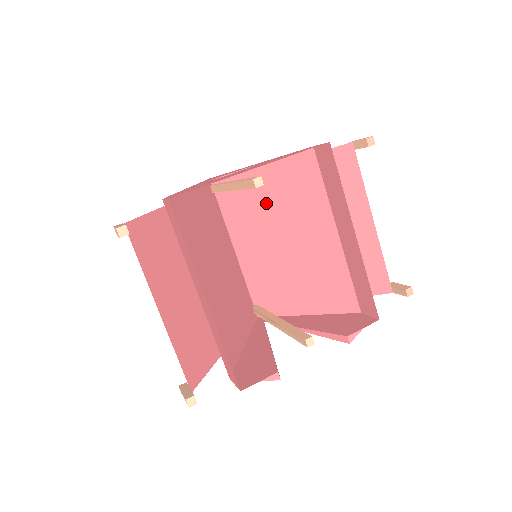
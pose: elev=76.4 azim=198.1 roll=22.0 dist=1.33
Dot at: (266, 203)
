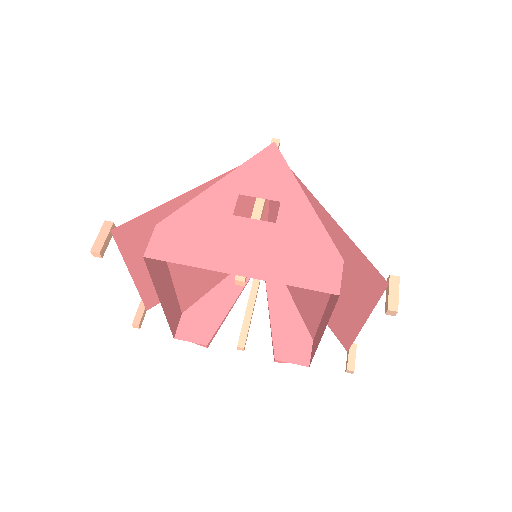
Dot at: occluded
